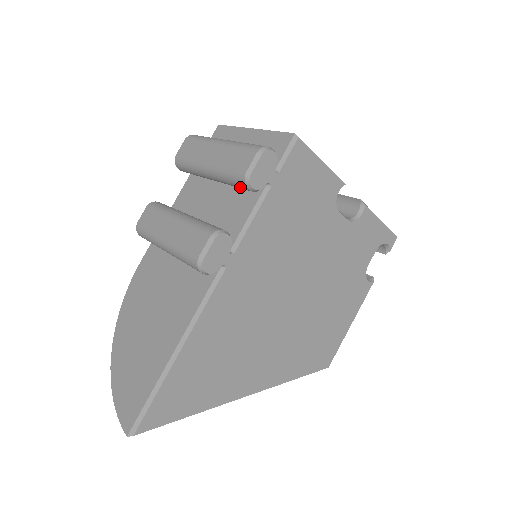
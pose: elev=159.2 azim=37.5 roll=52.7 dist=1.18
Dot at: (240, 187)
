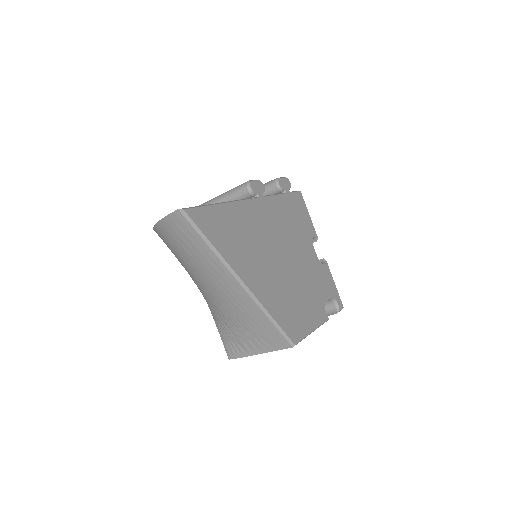
Dot at: (270, 188)
